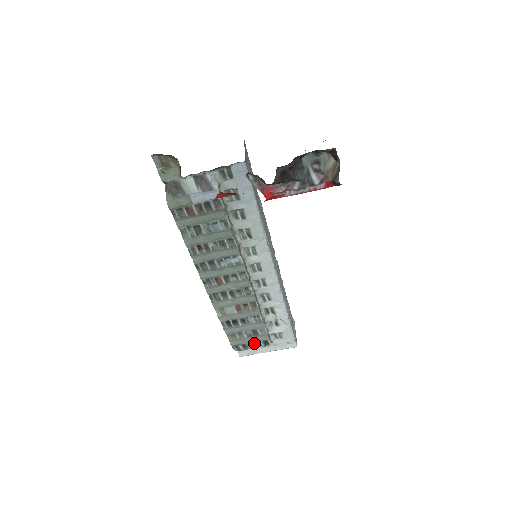
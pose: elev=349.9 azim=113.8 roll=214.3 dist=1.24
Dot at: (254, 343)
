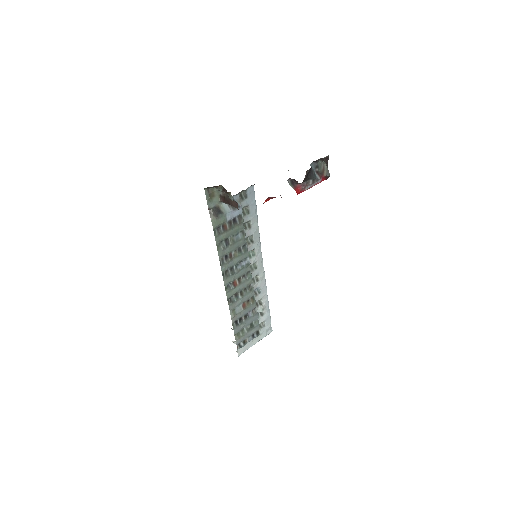
Dot at: (250, 336)
